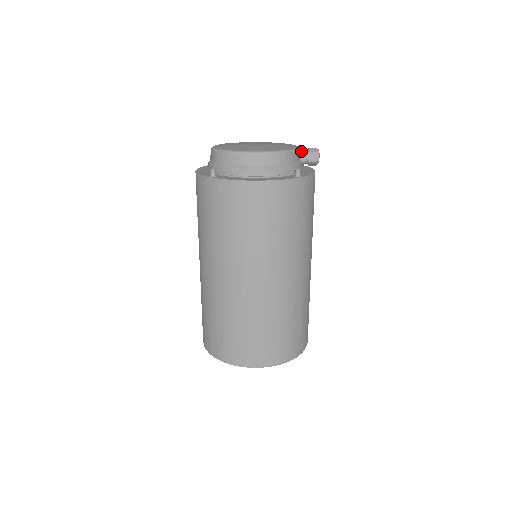
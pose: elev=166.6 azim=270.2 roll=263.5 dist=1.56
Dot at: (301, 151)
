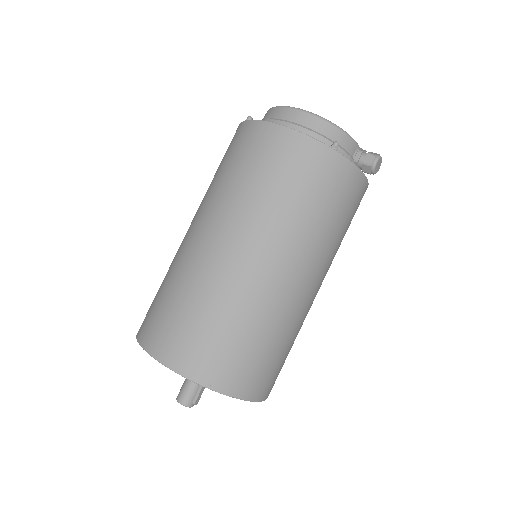
Dot at: (359, 148)
